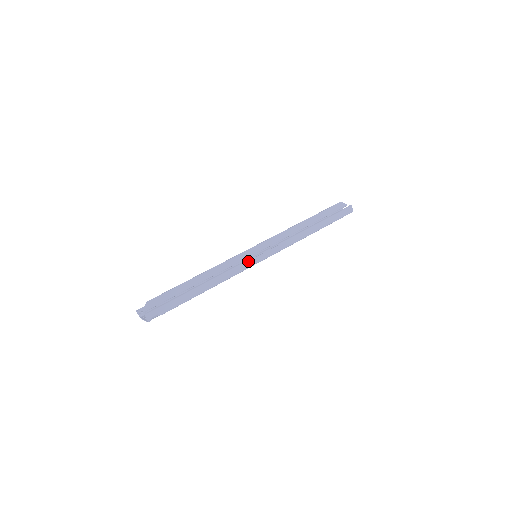
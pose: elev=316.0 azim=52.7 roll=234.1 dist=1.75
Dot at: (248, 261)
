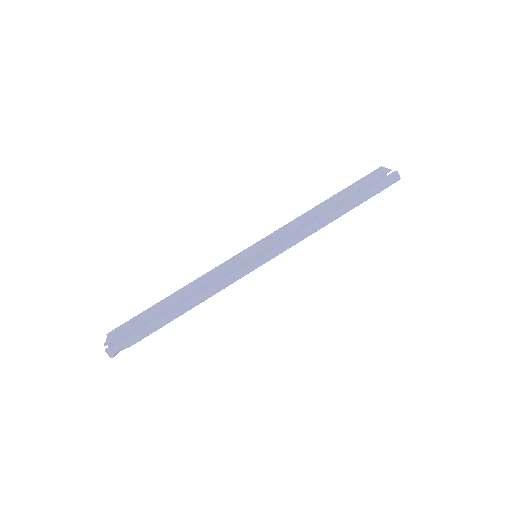
Dot at: (240, 269)
